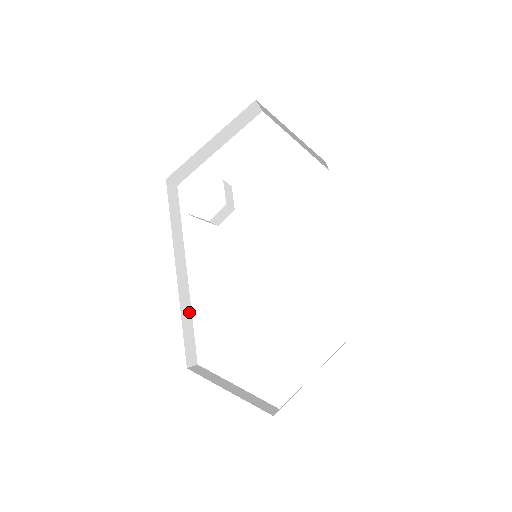
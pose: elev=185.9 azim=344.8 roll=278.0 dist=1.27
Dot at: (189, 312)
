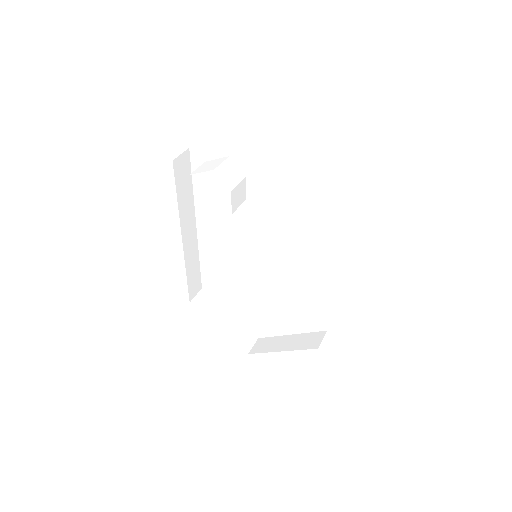
Dot at: (196, 258)
